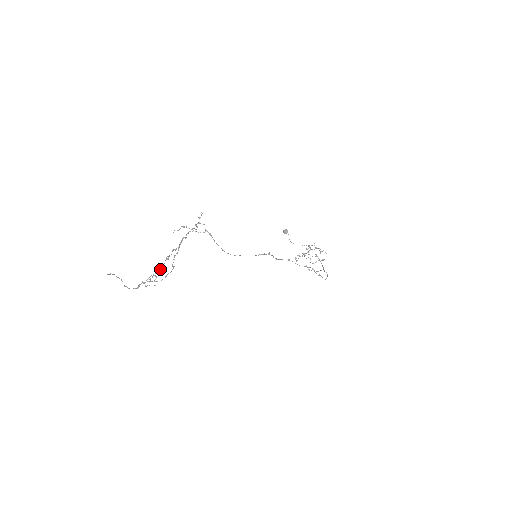
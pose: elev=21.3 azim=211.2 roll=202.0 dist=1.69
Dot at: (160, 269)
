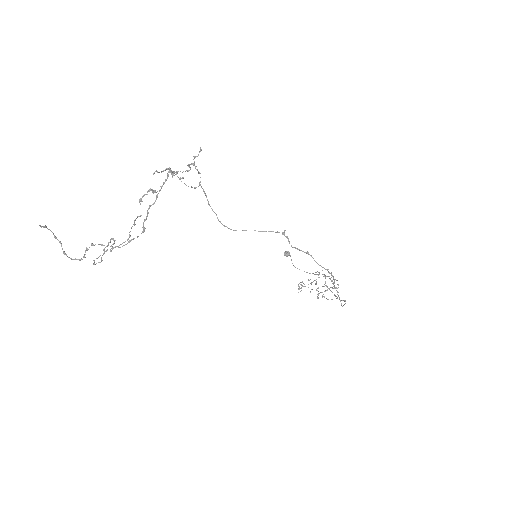
Dot at: occluded
